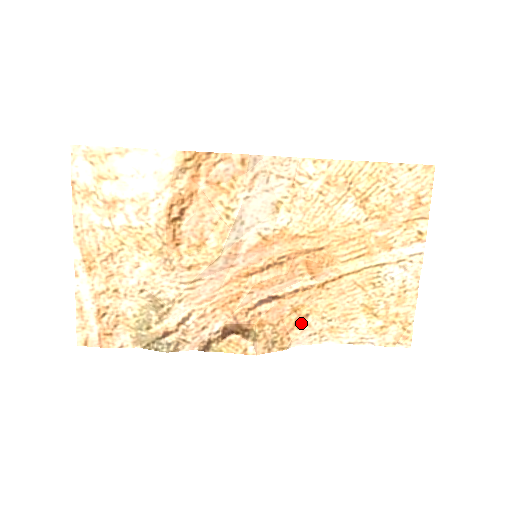
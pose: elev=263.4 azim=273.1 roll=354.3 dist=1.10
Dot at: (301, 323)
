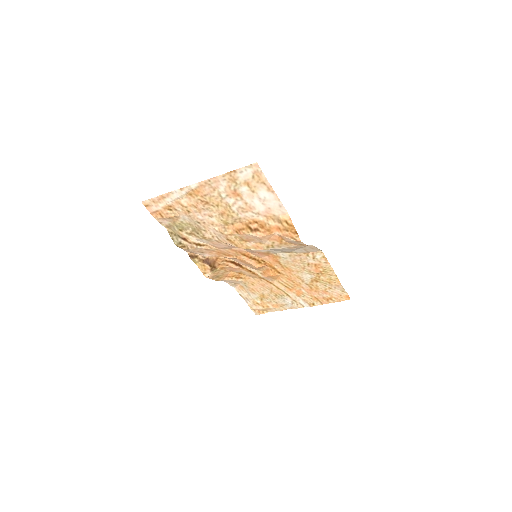
Dot at: (236, 278)
